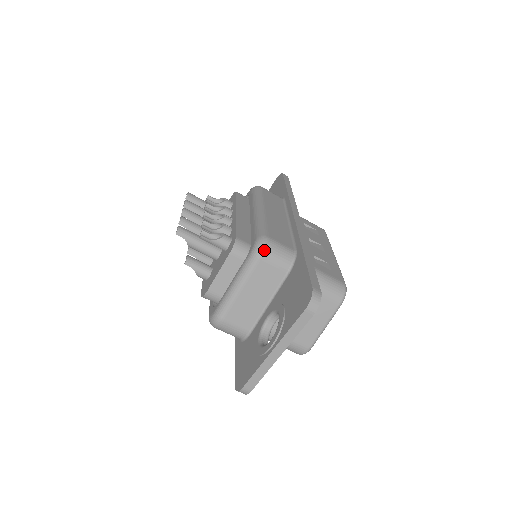
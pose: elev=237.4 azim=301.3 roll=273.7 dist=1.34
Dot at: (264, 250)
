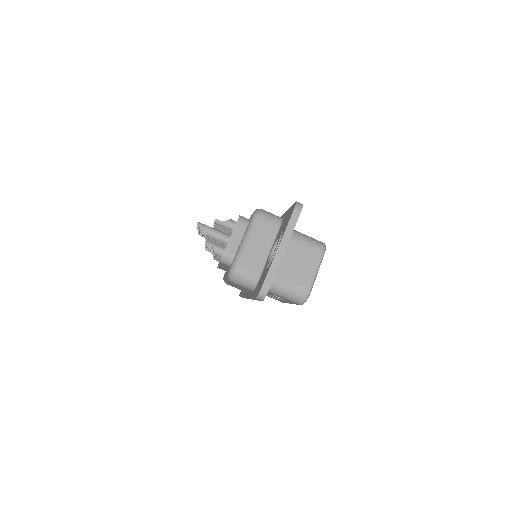
Dot at: (260, 212)
